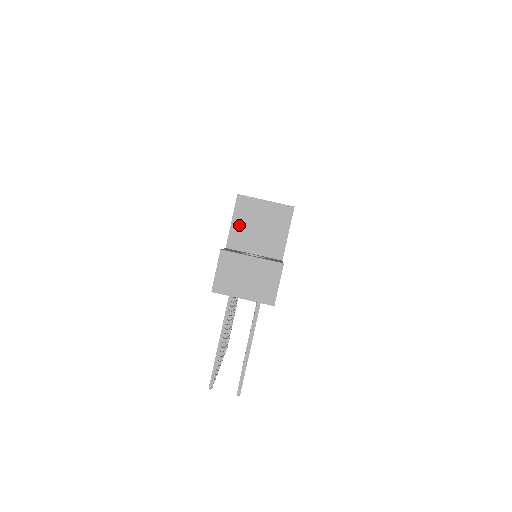
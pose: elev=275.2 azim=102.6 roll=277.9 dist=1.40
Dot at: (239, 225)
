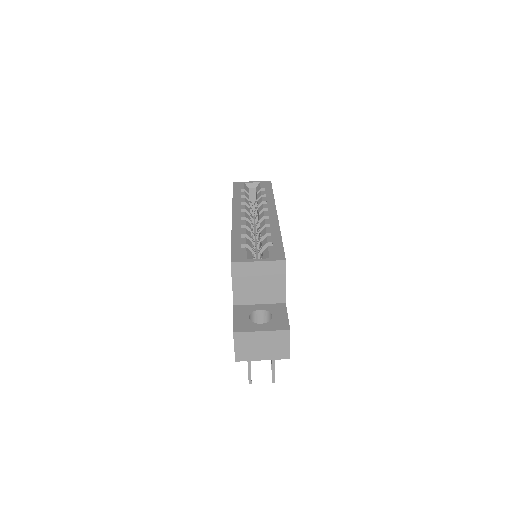
Dot at: (240, 286)
